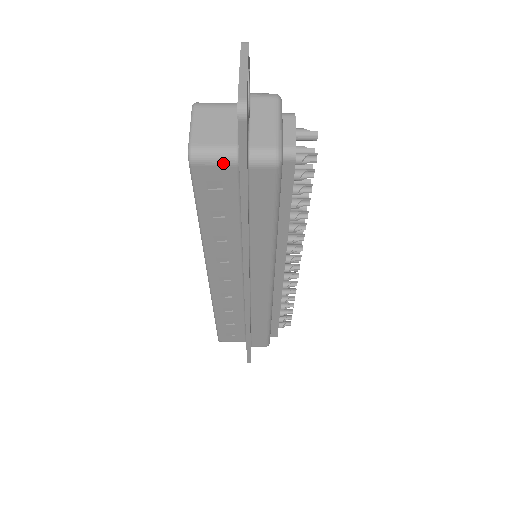
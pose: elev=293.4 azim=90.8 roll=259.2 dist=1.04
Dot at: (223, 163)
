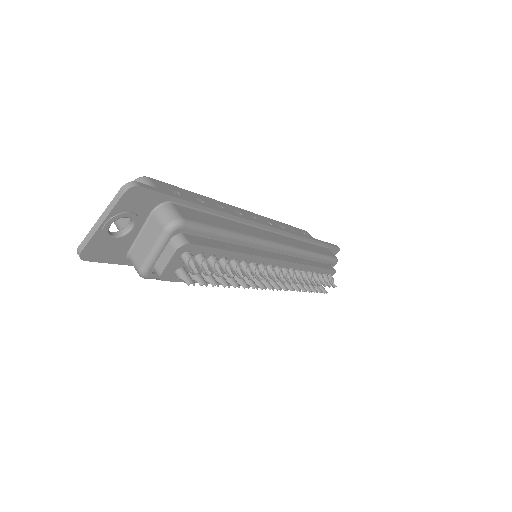
Dot at: occluded
